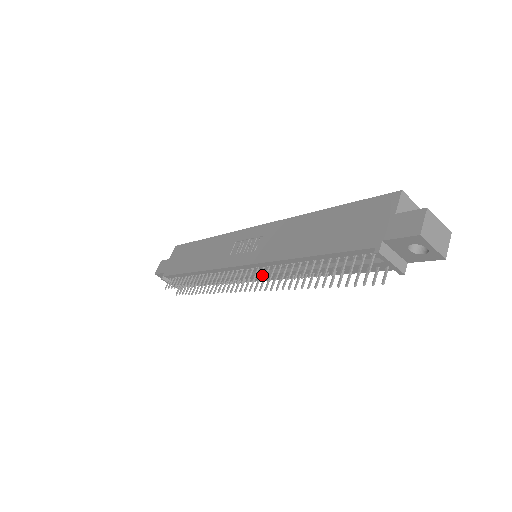
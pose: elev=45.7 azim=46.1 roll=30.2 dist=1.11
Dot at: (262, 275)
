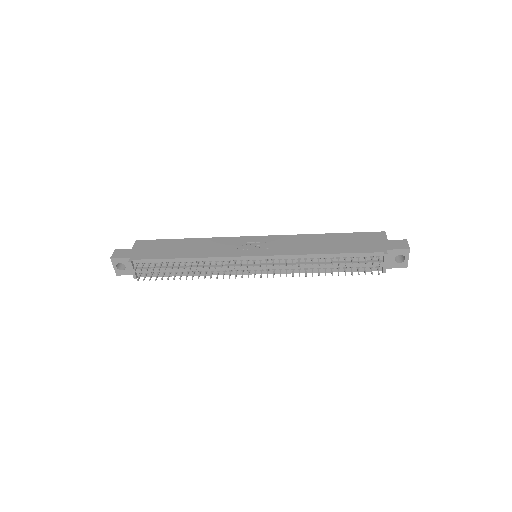
Dot at: (274, 266)
